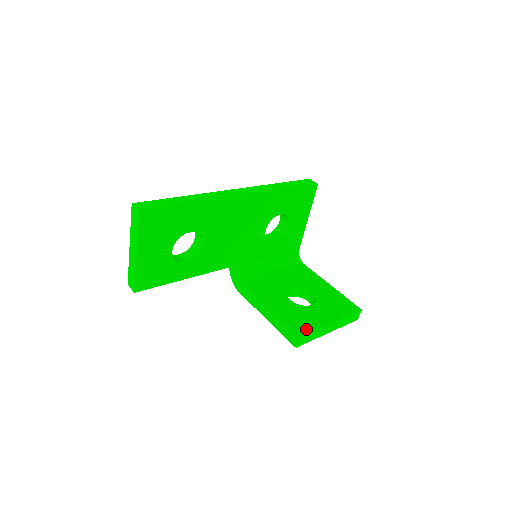
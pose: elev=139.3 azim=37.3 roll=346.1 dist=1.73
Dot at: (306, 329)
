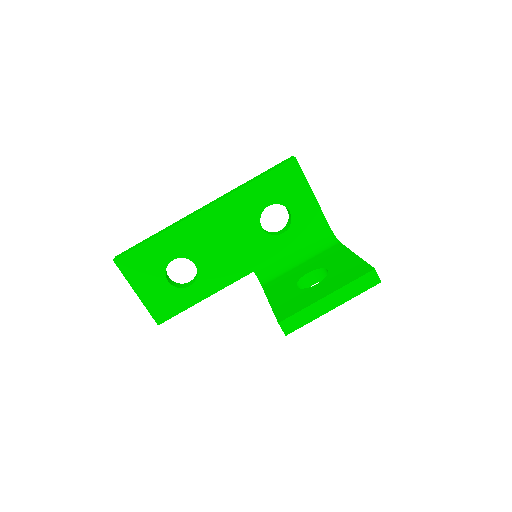
Dot at: (291, 313)
